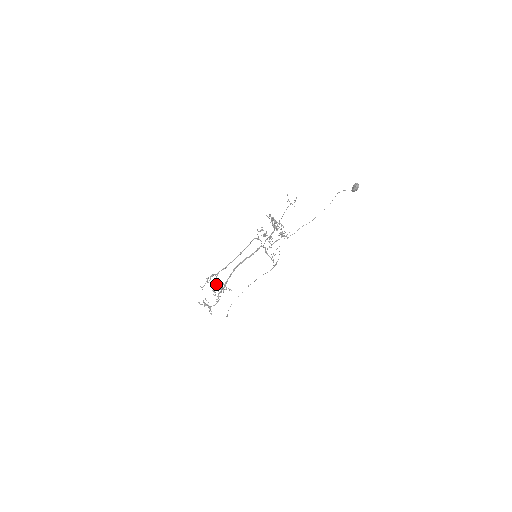
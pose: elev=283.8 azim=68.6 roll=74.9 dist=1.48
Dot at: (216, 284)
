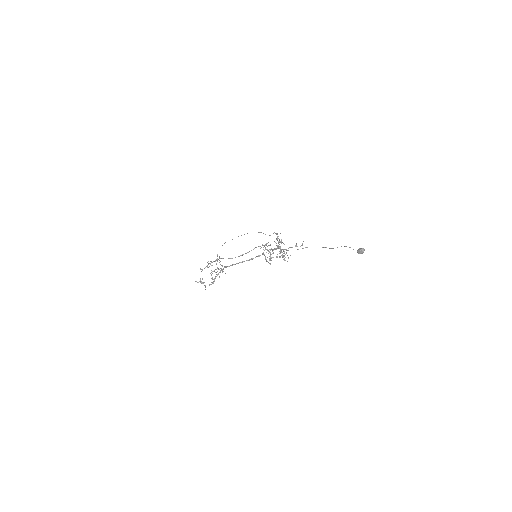
Dot at: occluded
